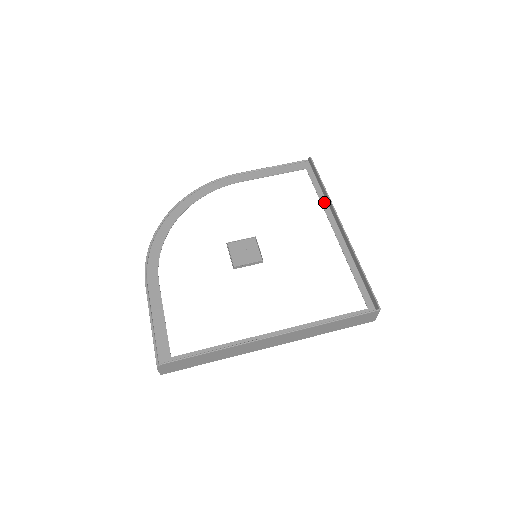
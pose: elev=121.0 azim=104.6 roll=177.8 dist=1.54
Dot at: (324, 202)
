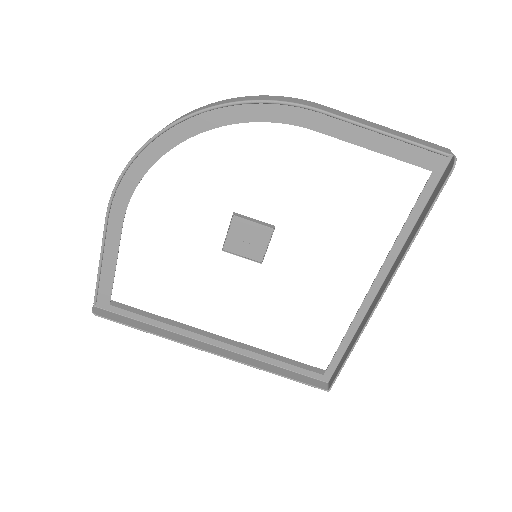
Dot at: (399, 244)
